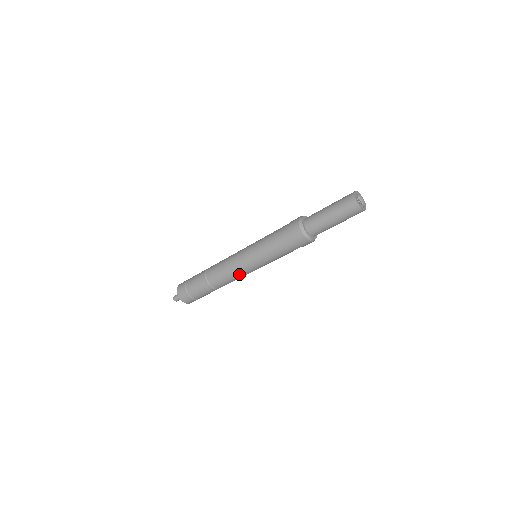
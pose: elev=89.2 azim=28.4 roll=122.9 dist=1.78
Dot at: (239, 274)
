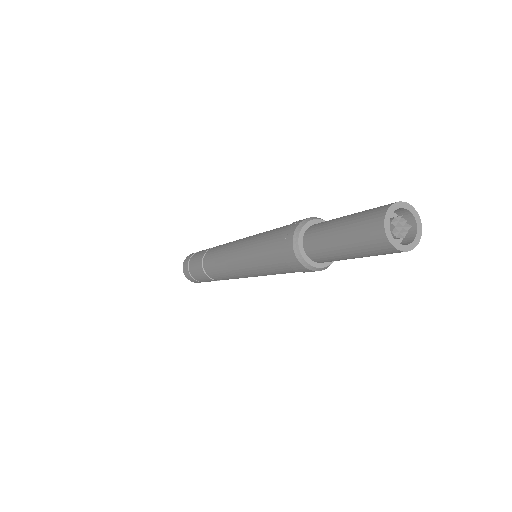
Dot at: occluded
